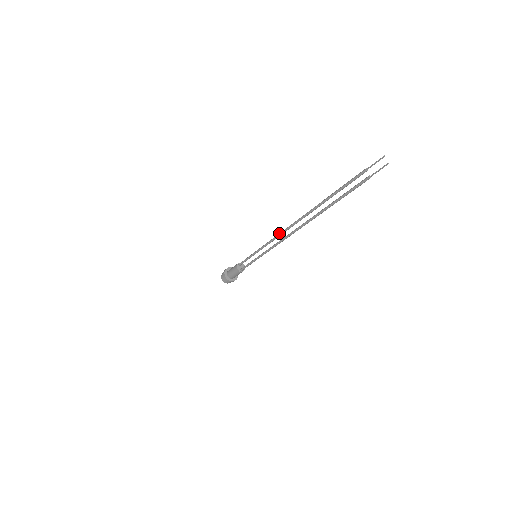
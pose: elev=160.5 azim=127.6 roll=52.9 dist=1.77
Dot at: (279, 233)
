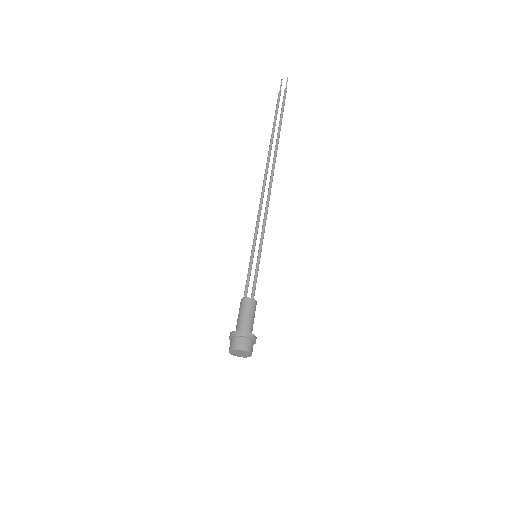
Dot at: occluded
